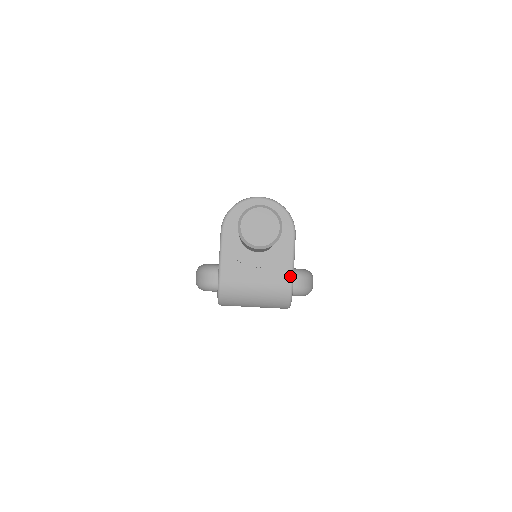
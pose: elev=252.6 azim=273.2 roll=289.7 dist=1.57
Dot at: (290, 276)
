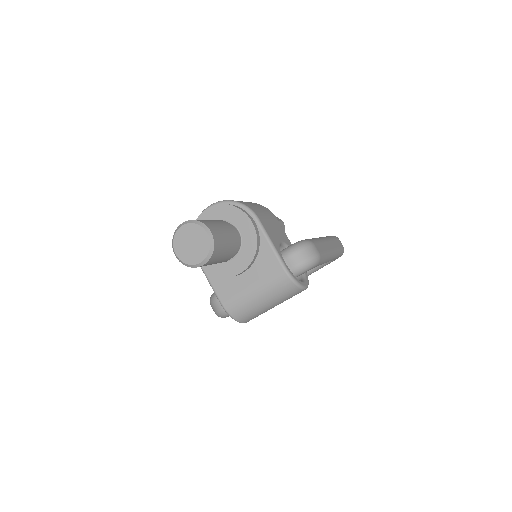
Dot at: (277, 261)
